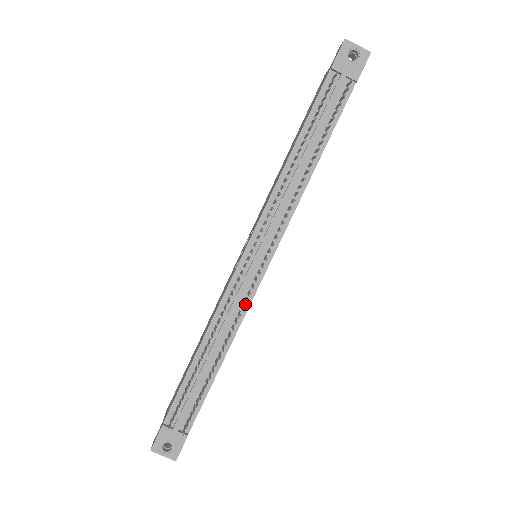
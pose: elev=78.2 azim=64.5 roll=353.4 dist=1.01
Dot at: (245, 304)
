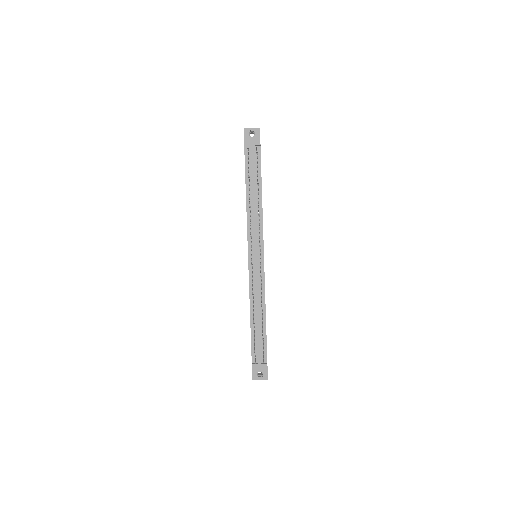
Dot at: (262, 283)
